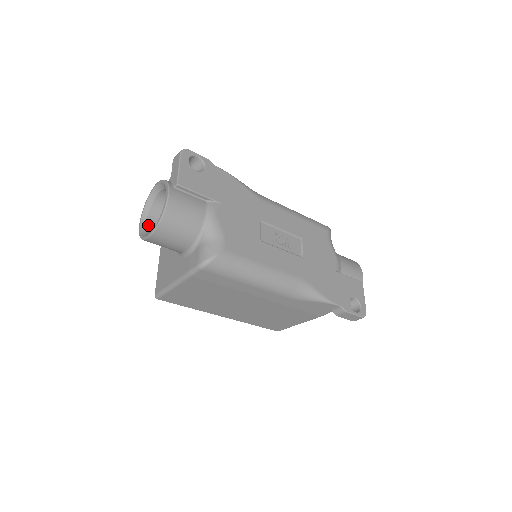
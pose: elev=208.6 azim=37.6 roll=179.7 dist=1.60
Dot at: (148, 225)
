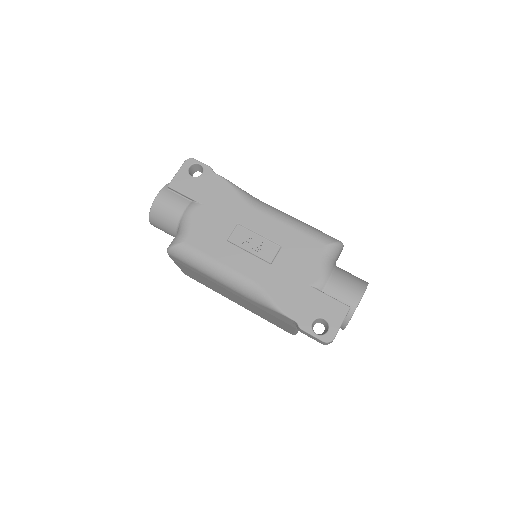
Dot at: occluded
